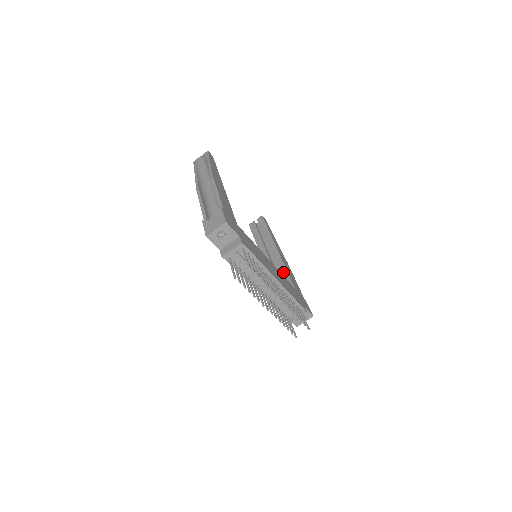
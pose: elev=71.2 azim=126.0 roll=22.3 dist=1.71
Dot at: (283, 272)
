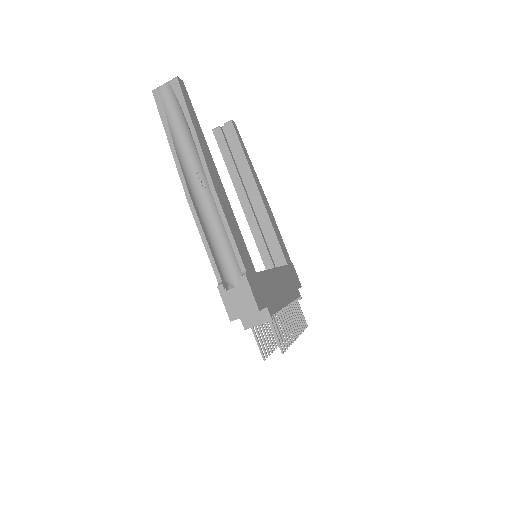
Dot at: (271, 236)
